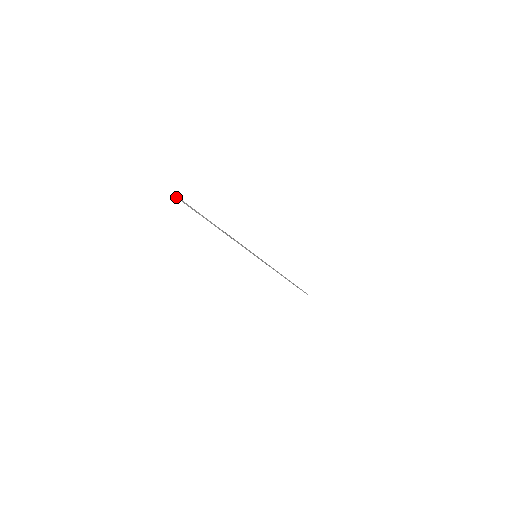
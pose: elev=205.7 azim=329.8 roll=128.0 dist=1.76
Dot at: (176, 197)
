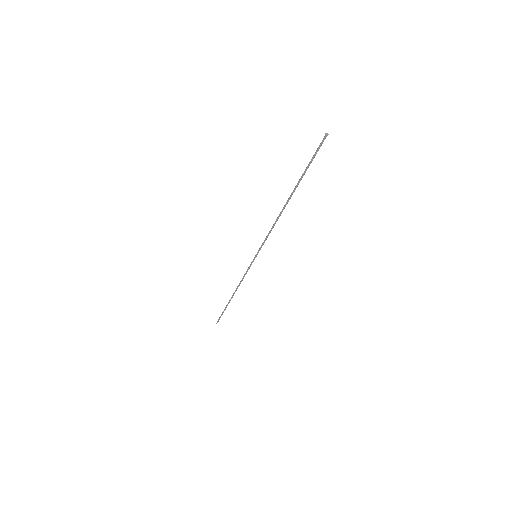
Dot at: (326, 136)
